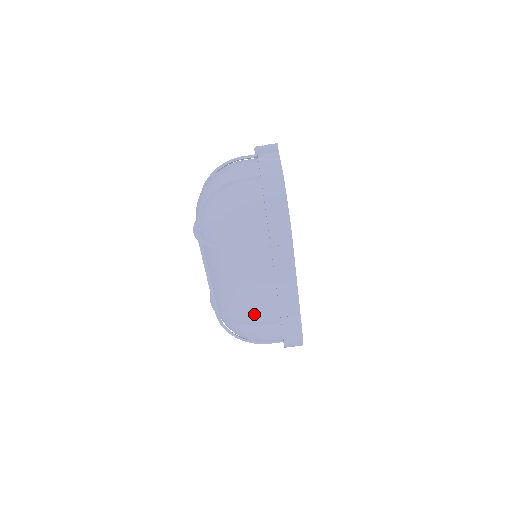
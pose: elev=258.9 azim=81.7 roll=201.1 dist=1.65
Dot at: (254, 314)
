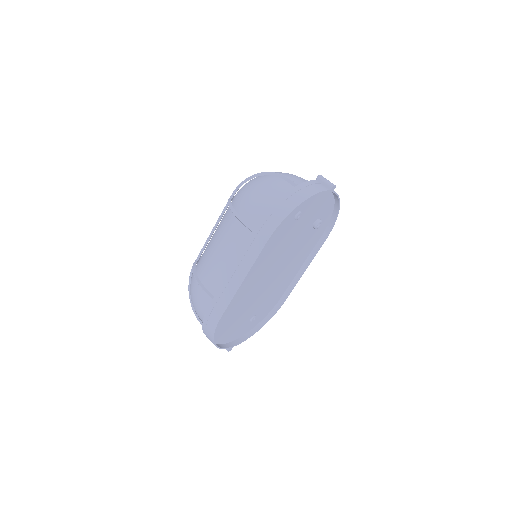
Dot at: (207, 276)
